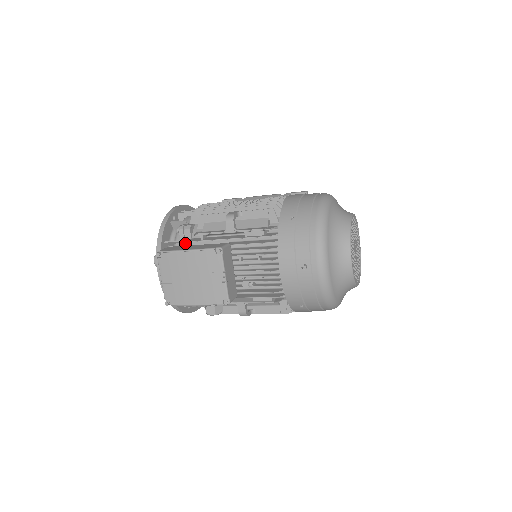
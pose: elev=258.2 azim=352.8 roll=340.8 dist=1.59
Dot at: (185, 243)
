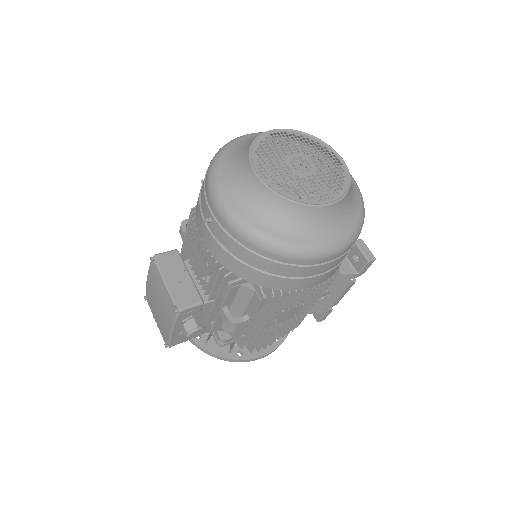
Dot at: occluded
